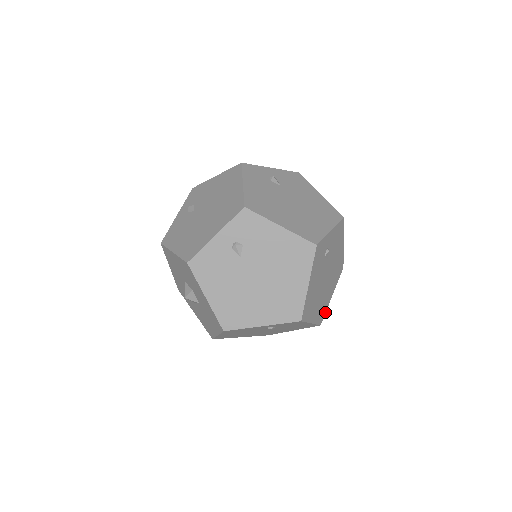
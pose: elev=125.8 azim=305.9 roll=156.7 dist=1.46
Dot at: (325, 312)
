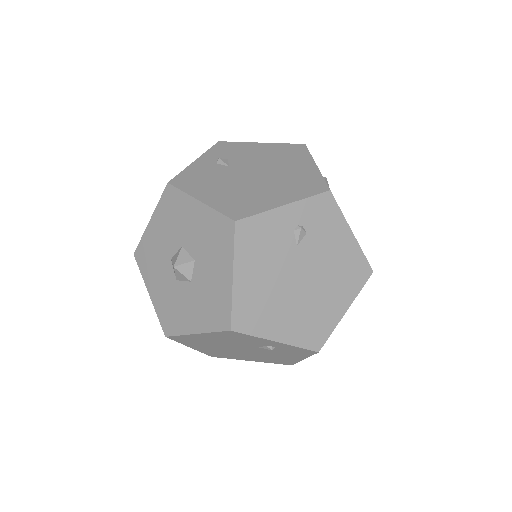
Dot at: occluded
